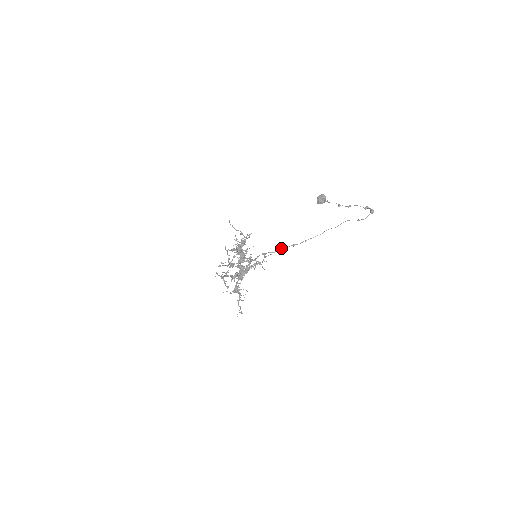
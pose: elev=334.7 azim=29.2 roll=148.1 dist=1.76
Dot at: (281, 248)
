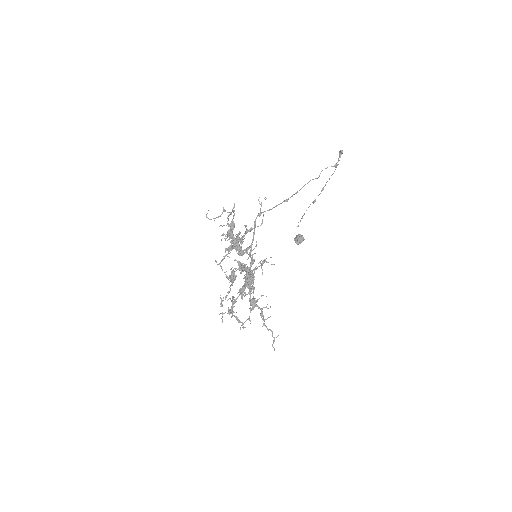
Dot at: (275, 206)
